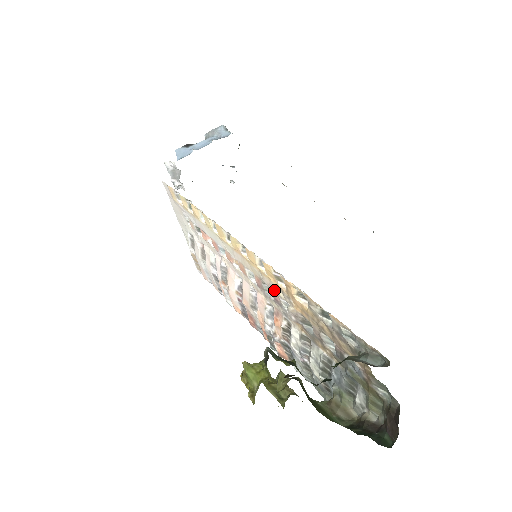
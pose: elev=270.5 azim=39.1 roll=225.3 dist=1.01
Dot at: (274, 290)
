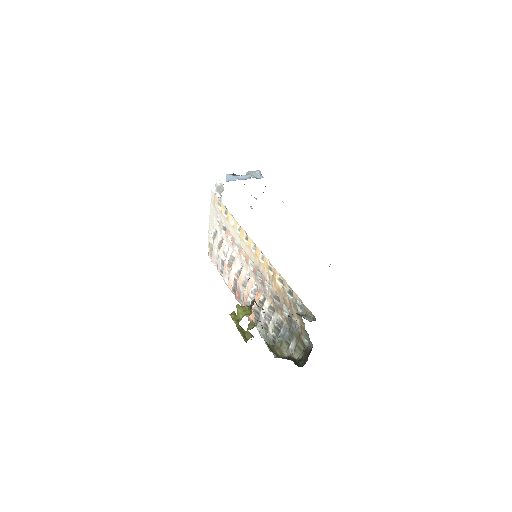
Dot at: (264, 275)
